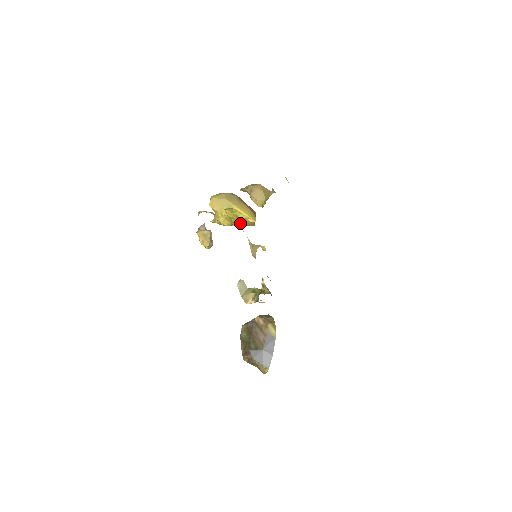
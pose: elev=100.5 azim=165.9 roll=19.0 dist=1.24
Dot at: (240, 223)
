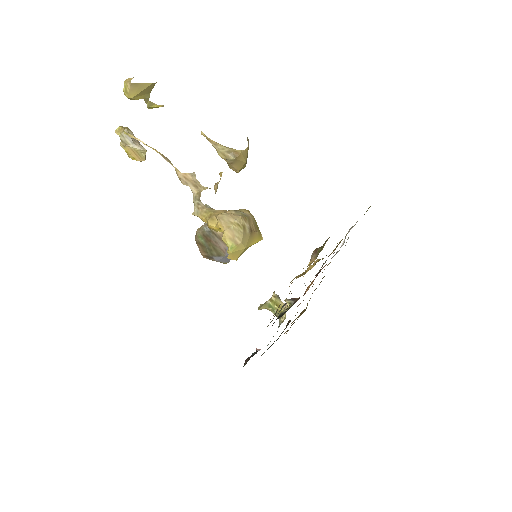
Dot at: occluded
